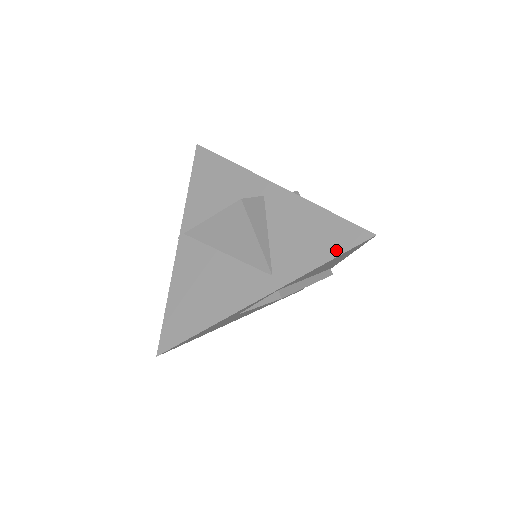
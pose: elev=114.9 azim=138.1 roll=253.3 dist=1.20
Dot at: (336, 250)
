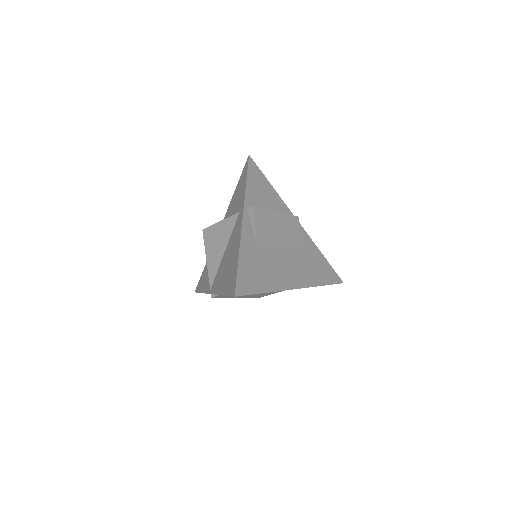
Dot at: (245, 175)
